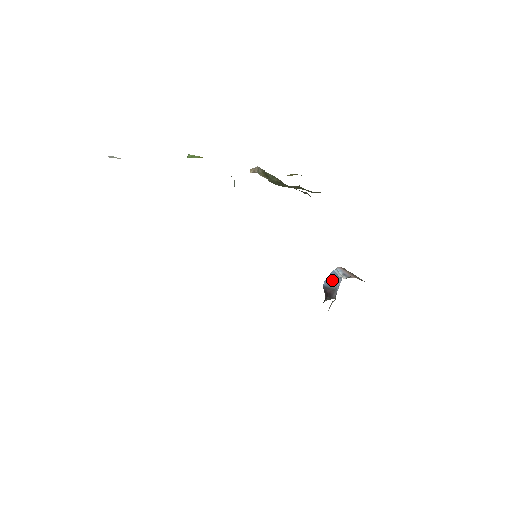
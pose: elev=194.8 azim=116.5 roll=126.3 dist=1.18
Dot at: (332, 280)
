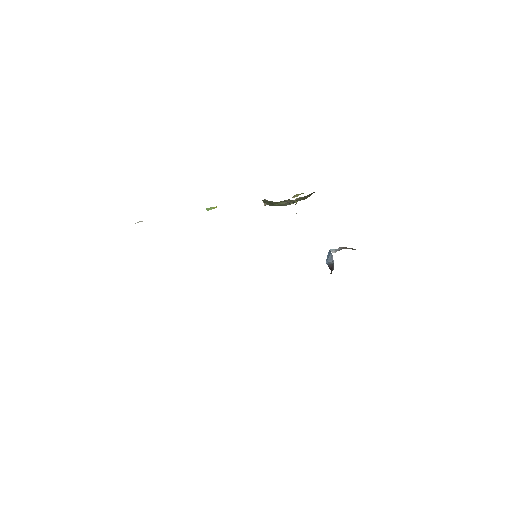
Dot at: (328, 257)
